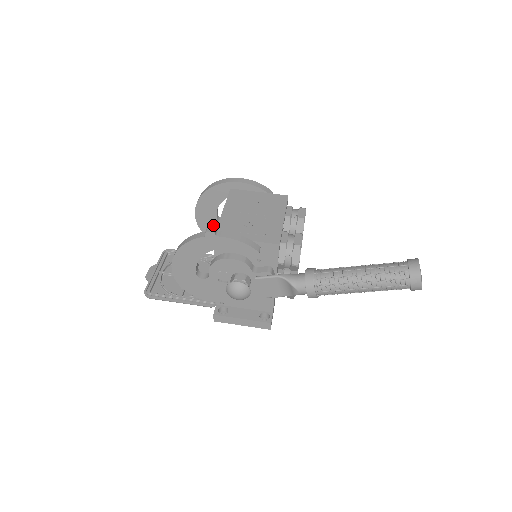
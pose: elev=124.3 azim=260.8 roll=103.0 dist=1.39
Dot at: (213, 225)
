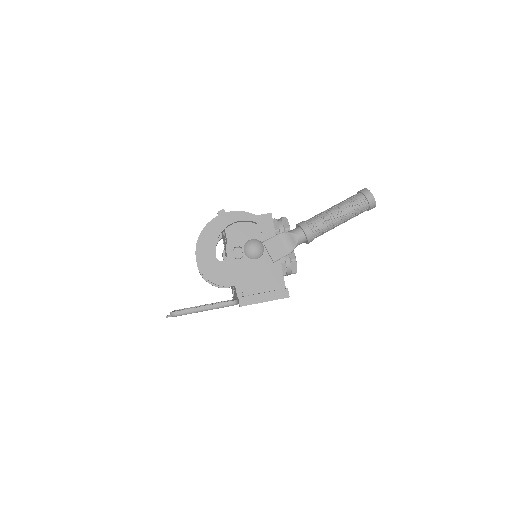
Dot at: occluded
